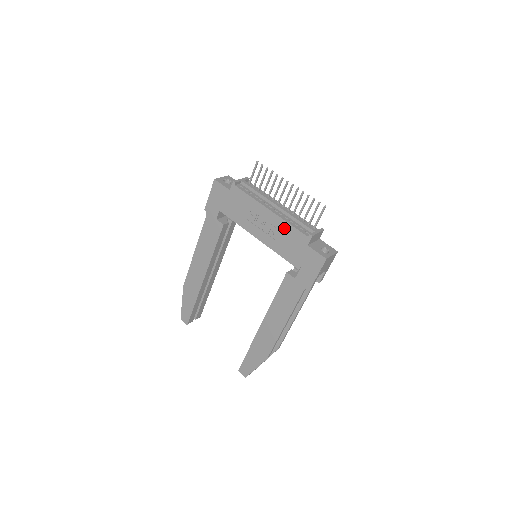
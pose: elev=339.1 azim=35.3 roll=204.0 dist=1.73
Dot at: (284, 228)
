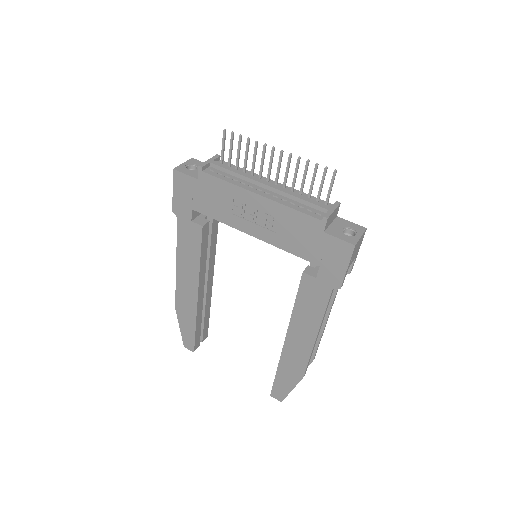
Dot at: (285, 215)
